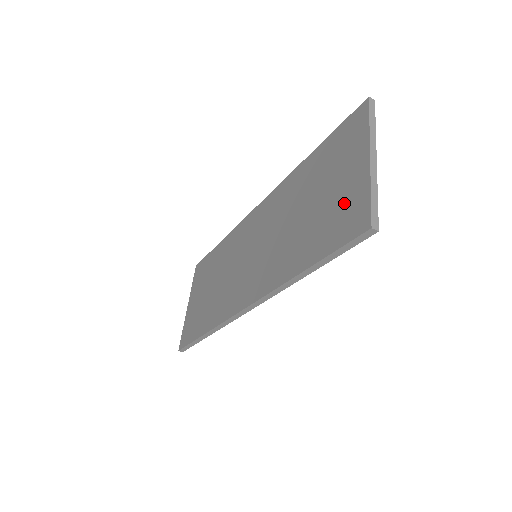
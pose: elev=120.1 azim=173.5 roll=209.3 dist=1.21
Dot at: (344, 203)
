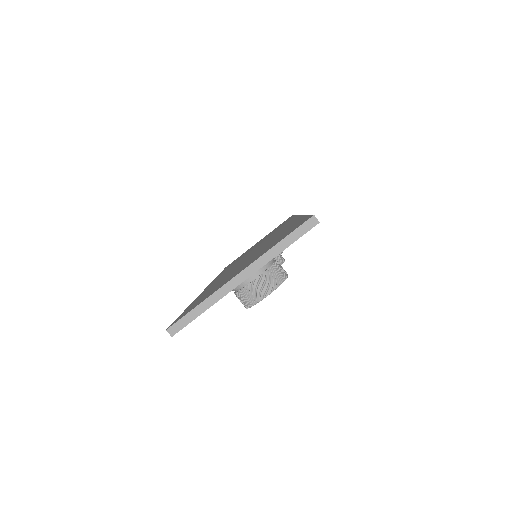
Dot at: (214, 289)
